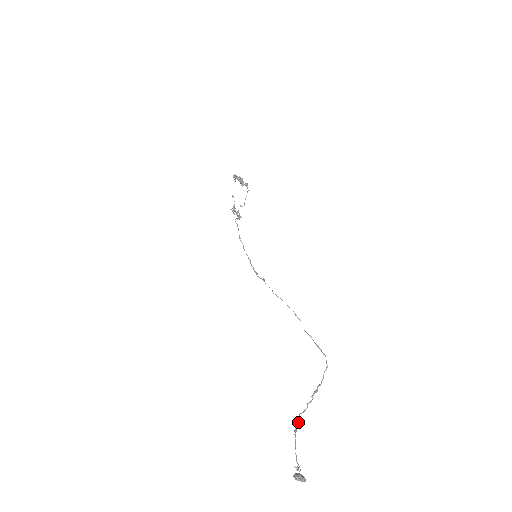
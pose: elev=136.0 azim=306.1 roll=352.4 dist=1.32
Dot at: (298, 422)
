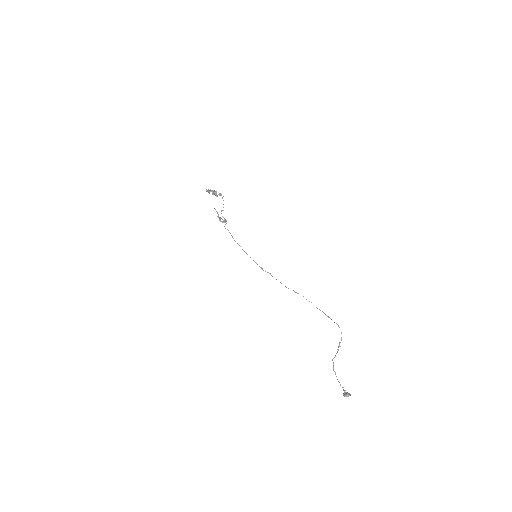
Dot at: (333, 363)
